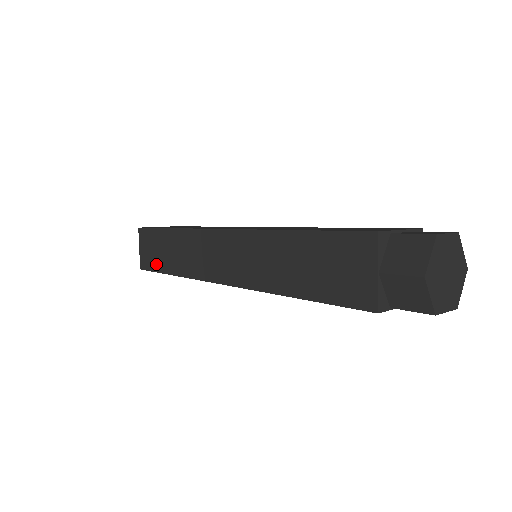
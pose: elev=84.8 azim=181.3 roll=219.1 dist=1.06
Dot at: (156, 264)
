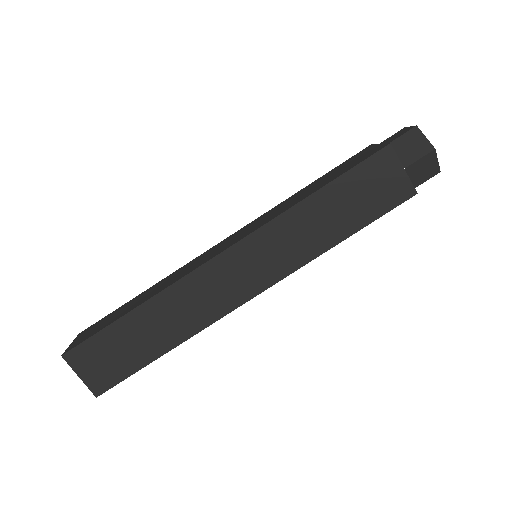
Dot at: (129, 365)
